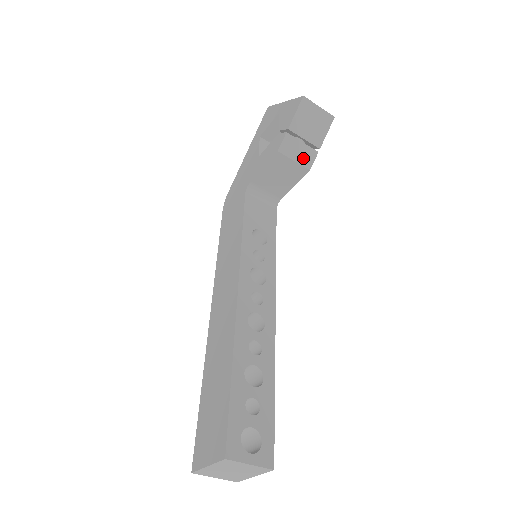
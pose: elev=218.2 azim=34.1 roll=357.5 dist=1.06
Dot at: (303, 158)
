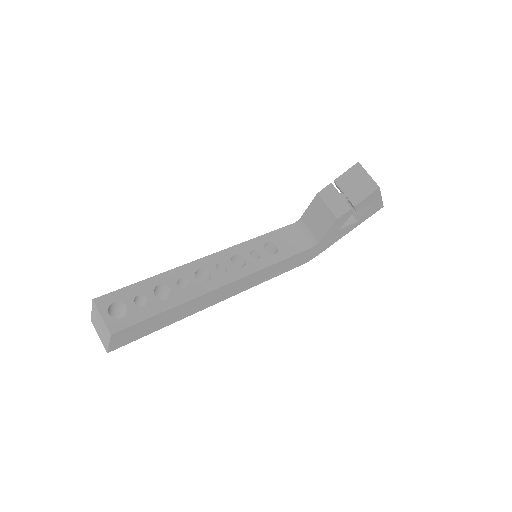
Dot at: (336, 207)
